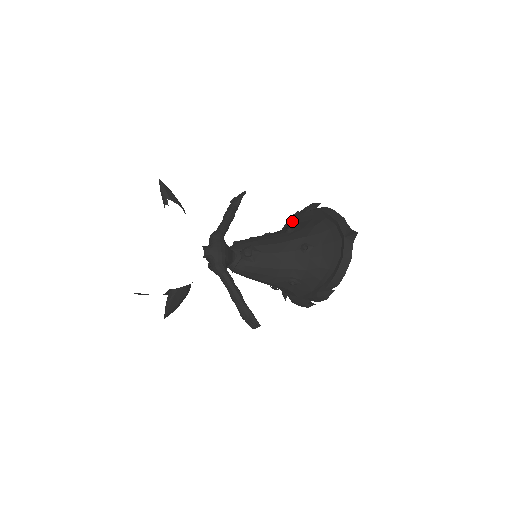
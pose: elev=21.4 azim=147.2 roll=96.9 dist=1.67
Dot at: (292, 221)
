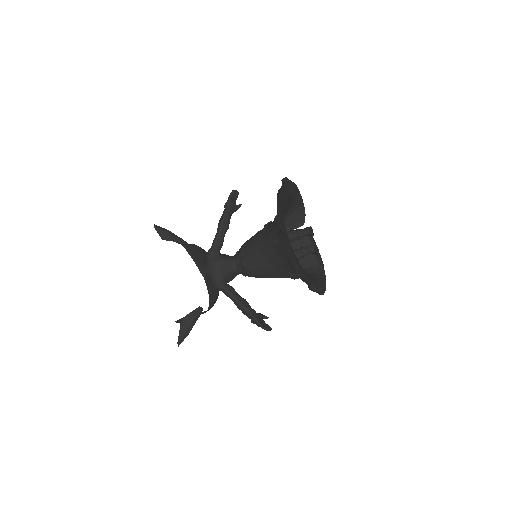
Dot at: occluded
